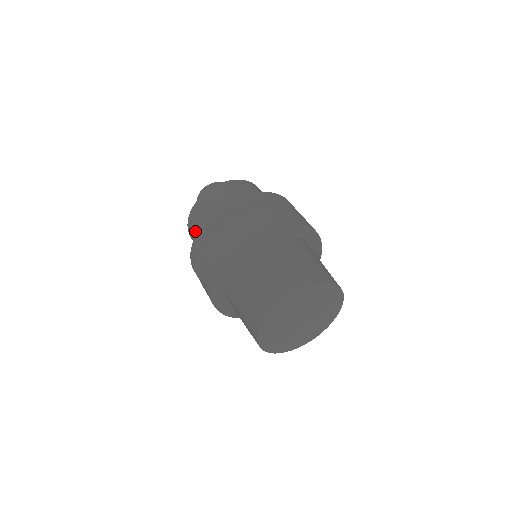
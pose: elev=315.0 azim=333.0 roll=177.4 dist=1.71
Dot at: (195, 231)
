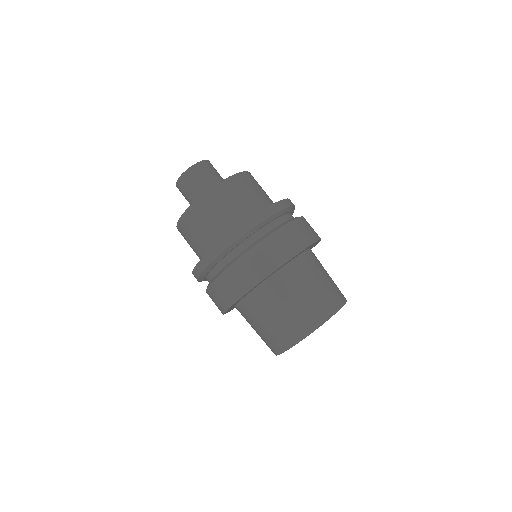
Dot at: occluded
